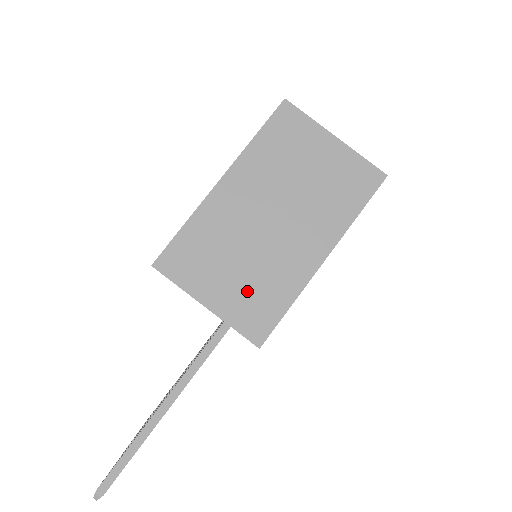
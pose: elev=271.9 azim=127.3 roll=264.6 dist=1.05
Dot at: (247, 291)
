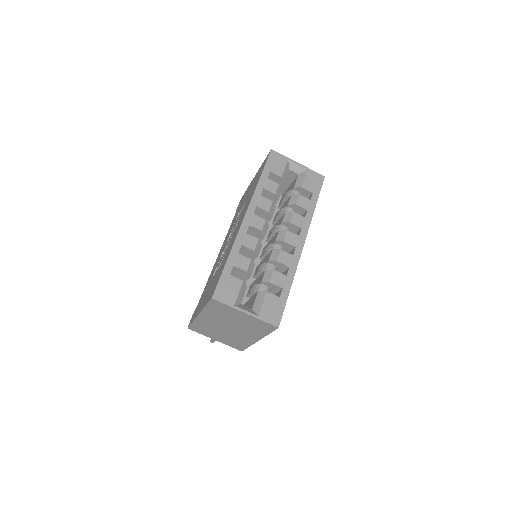
Dot at: (229, 340)
